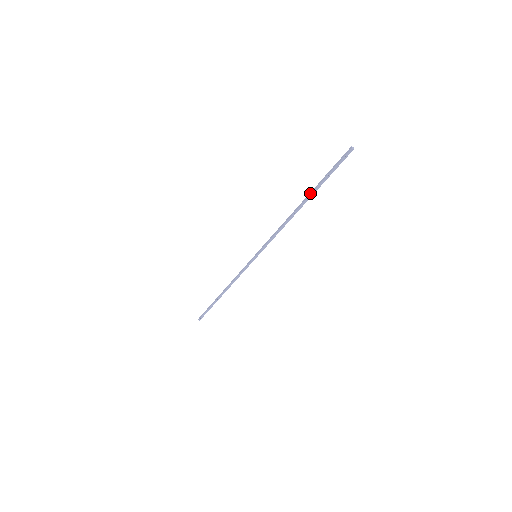
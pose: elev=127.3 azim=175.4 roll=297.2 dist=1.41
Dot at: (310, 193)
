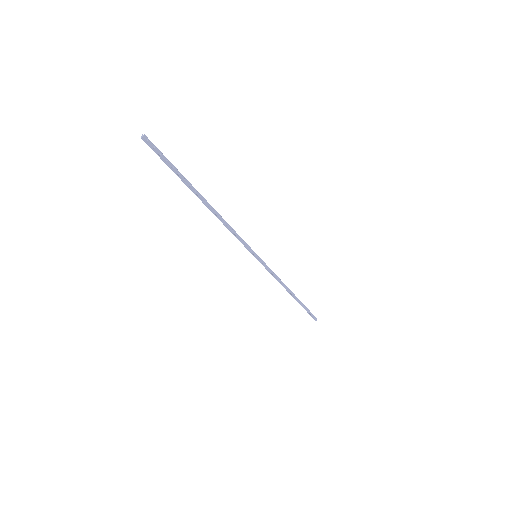
Dot at: (191, 189)
